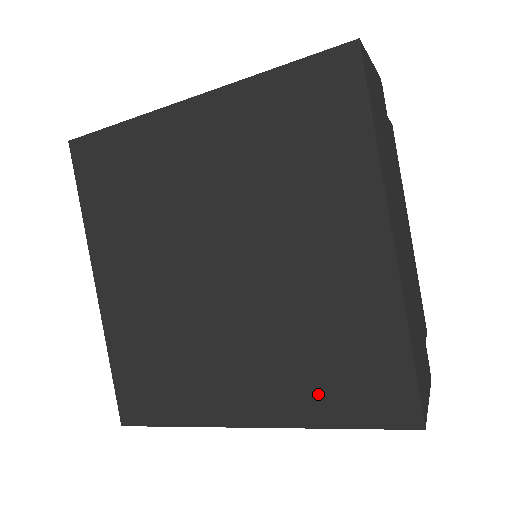
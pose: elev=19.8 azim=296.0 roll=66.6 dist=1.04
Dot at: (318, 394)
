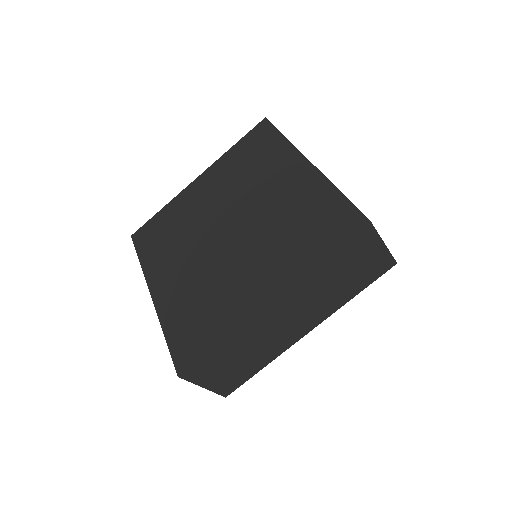
Dot at: (304, 250)
